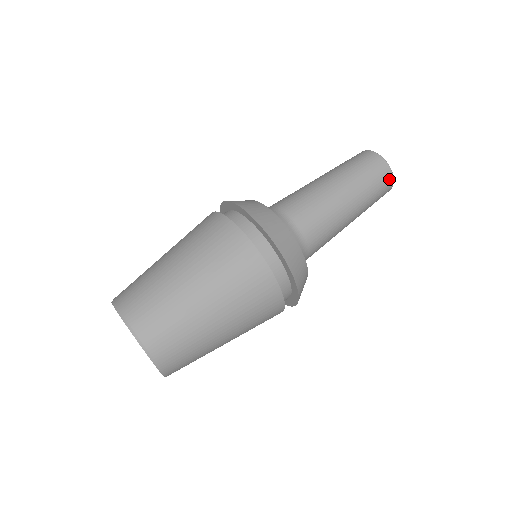
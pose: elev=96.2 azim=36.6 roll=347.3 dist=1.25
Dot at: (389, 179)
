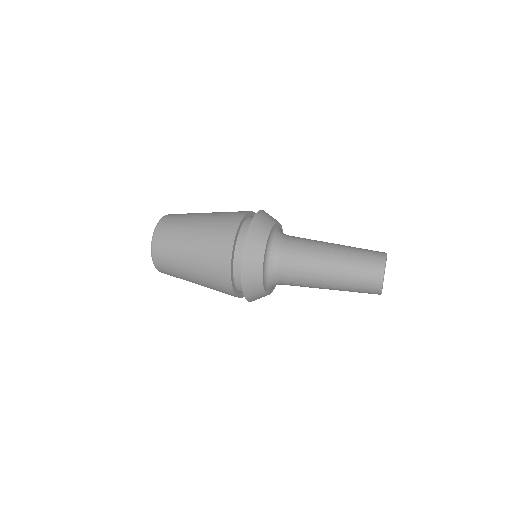
Dot at: (375, 293)
